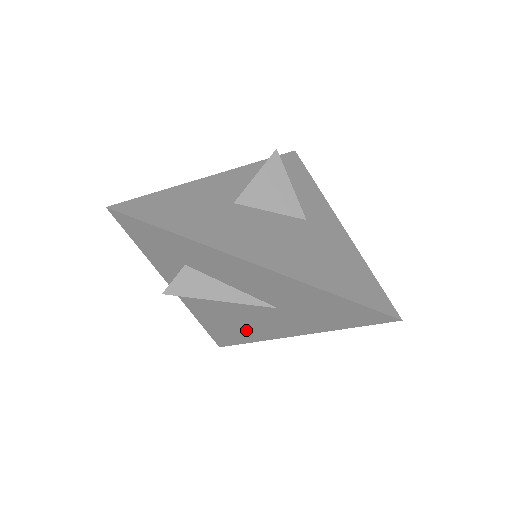
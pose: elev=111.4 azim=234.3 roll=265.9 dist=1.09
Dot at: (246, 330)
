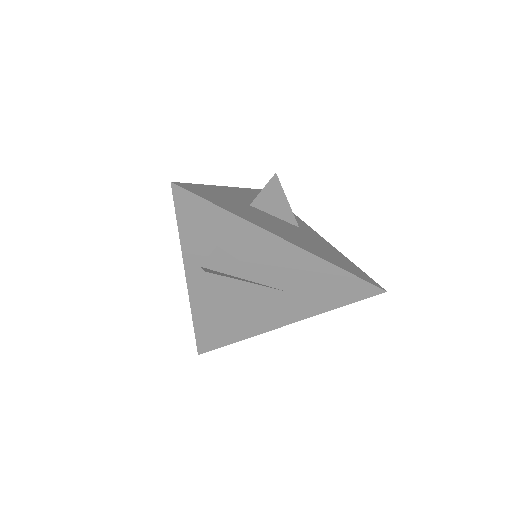
Dot at: (240, 325)
